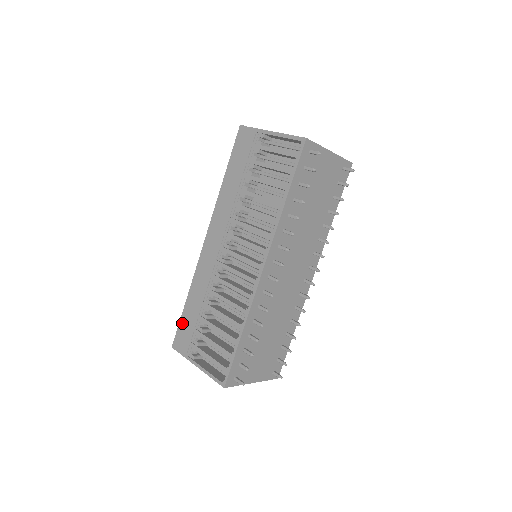
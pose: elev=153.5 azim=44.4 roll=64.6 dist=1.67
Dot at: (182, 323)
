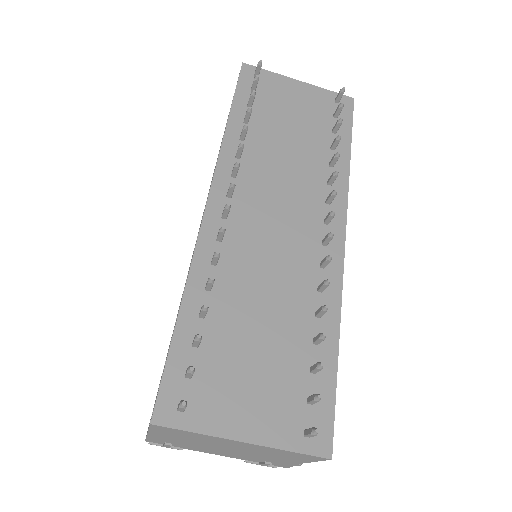
Dot at: occluded
